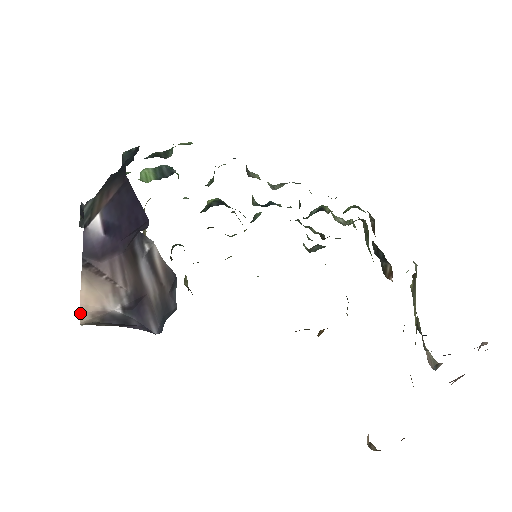
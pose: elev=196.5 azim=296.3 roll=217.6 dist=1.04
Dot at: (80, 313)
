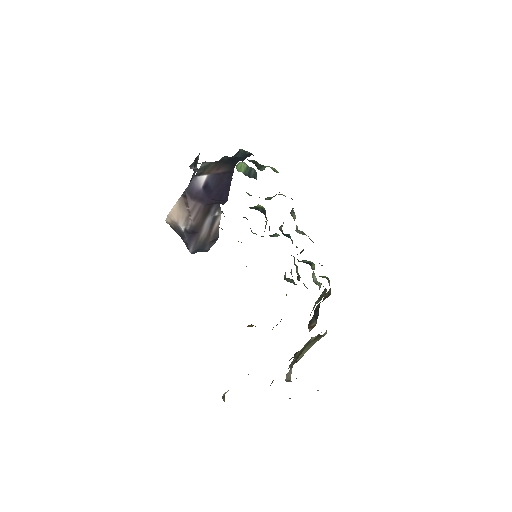
Dot at: (168, 216)
